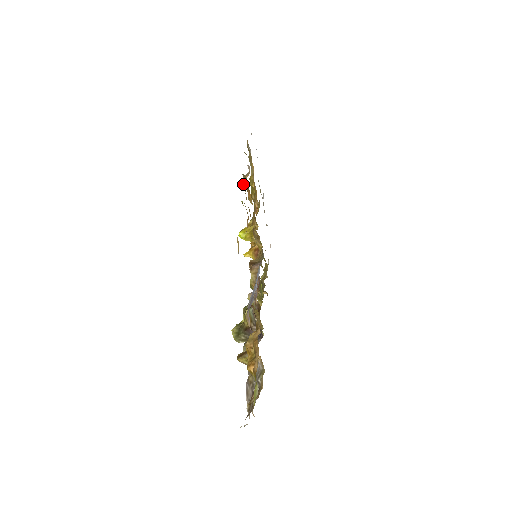
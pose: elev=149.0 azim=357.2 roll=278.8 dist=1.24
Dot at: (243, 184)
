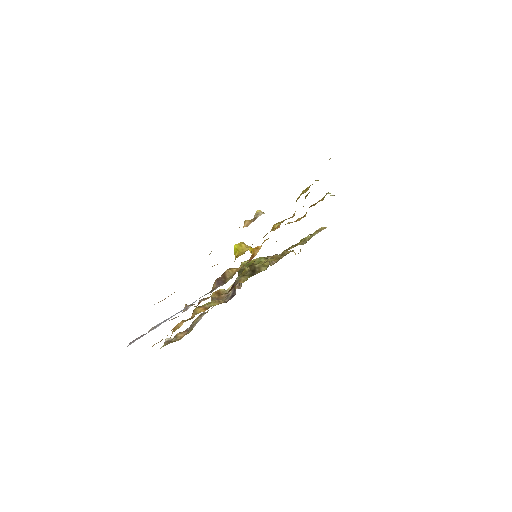
Dot at: occluded
